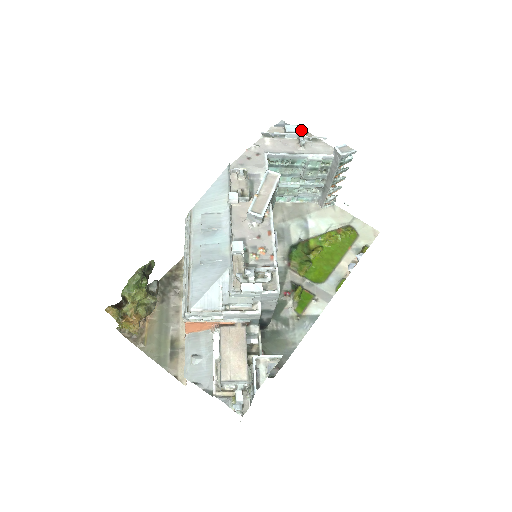
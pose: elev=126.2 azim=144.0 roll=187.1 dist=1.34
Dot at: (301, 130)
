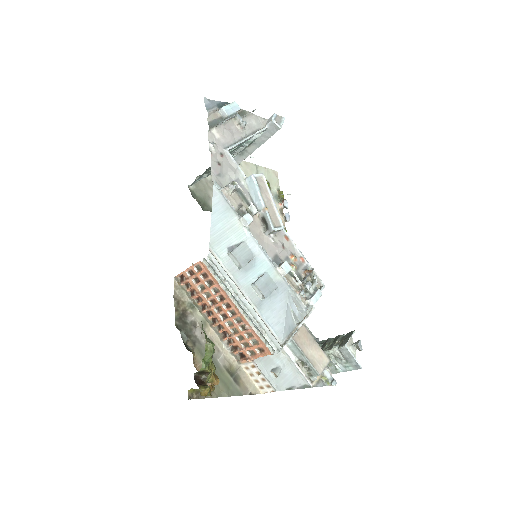
Dot at: (236, 109)
